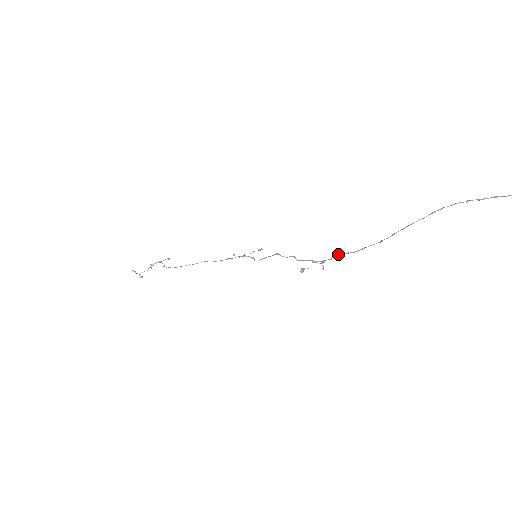
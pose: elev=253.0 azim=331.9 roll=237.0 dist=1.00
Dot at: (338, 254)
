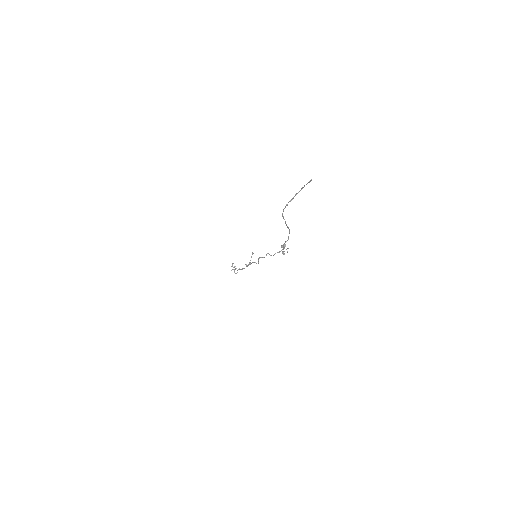
Dot at: (283, 244)
